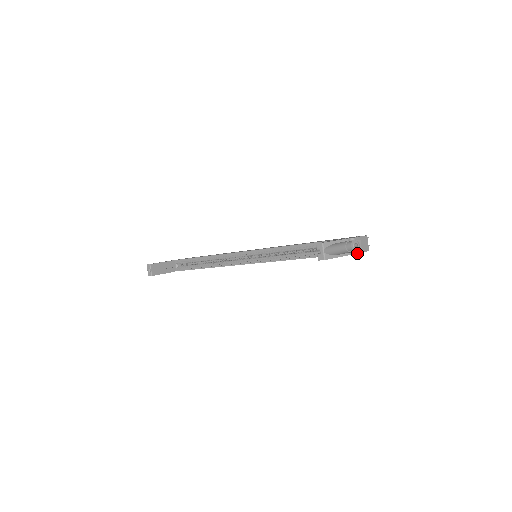
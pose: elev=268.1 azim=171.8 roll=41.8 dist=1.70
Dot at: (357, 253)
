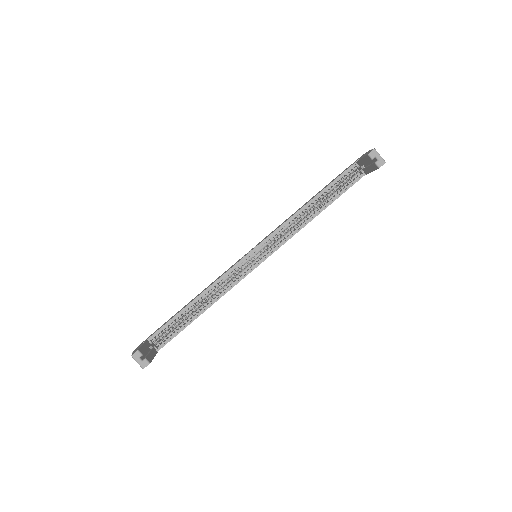
Dot at: occluded
